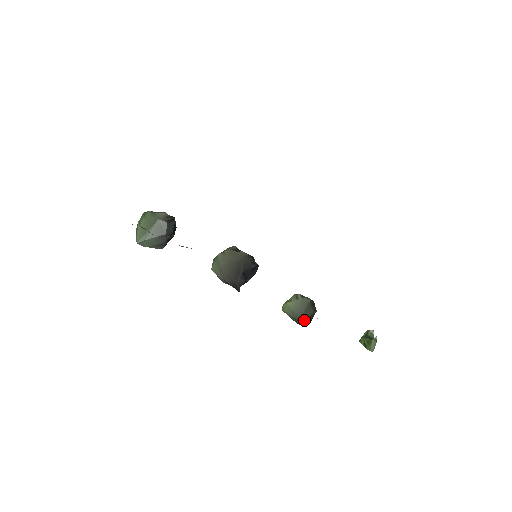
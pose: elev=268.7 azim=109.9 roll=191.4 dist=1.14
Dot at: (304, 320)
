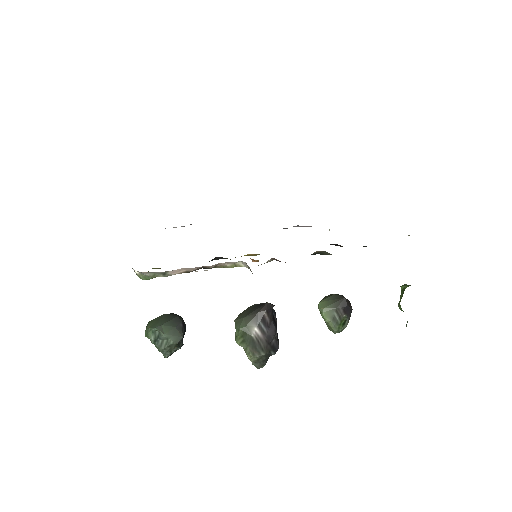
Dot at: (342, 297)
